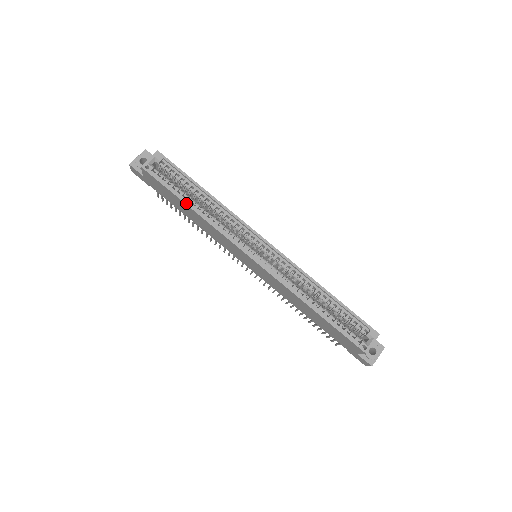
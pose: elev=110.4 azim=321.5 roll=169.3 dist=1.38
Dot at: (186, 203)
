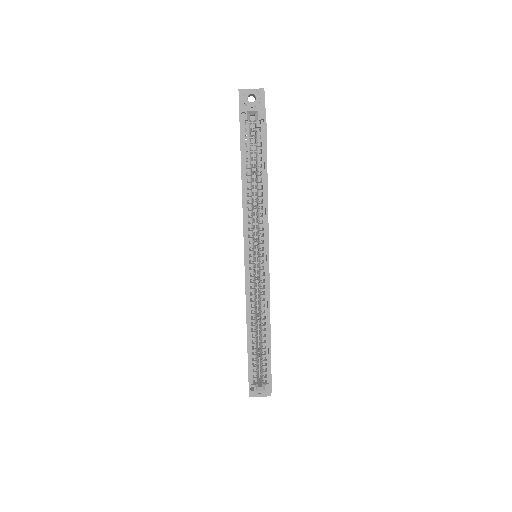
Dot at: (242, 174)
